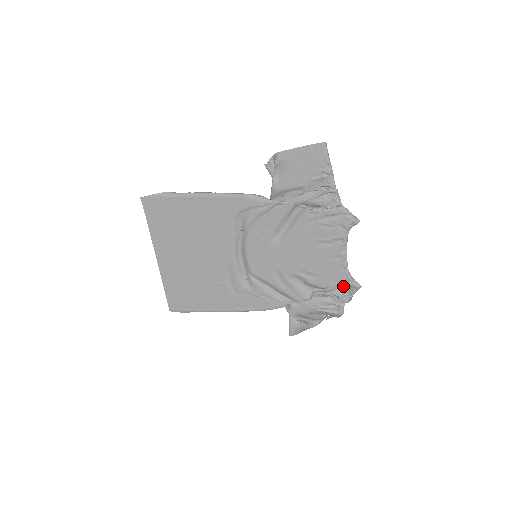
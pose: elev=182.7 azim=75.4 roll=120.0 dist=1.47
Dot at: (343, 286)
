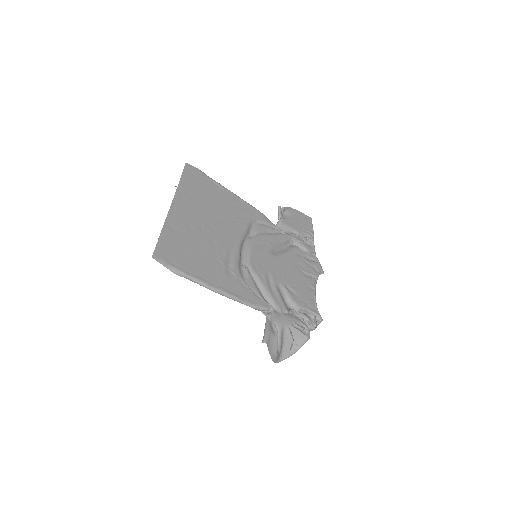
Dot at: (309, 316)
